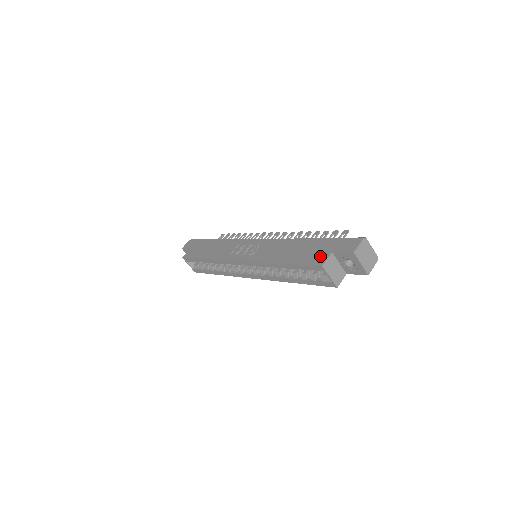
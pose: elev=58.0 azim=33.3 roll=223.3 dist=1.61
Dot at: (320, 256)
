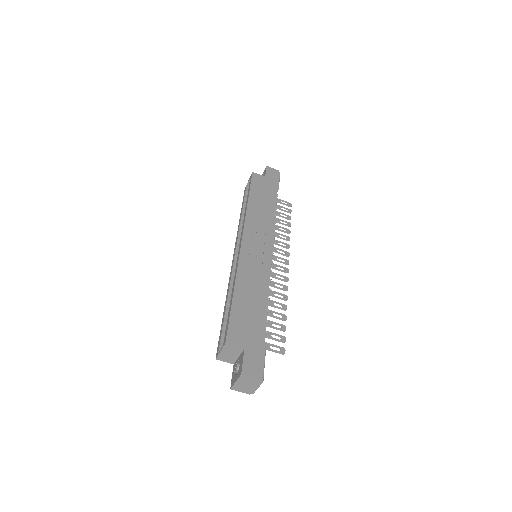
Dot at: (239, 337)
